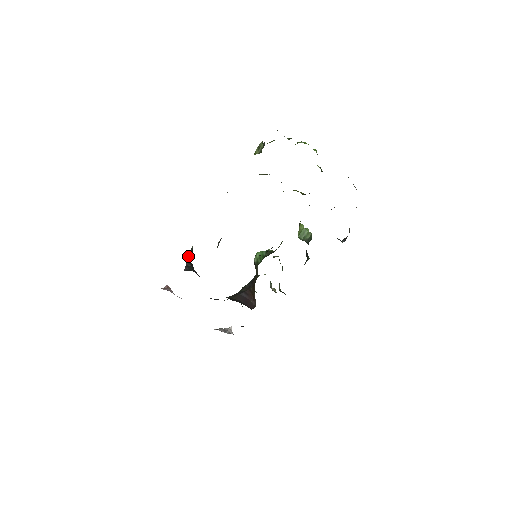
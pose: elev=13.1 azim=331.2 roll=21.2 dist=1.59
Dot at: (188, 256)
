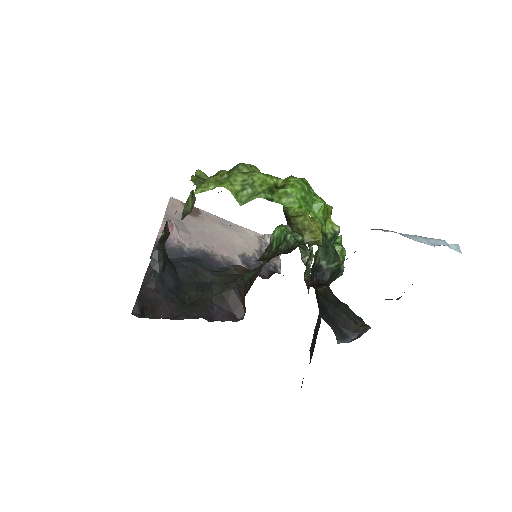
Dot at: (157, 245)
